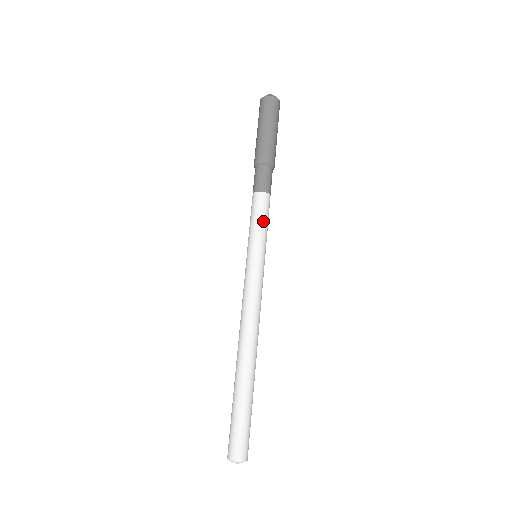
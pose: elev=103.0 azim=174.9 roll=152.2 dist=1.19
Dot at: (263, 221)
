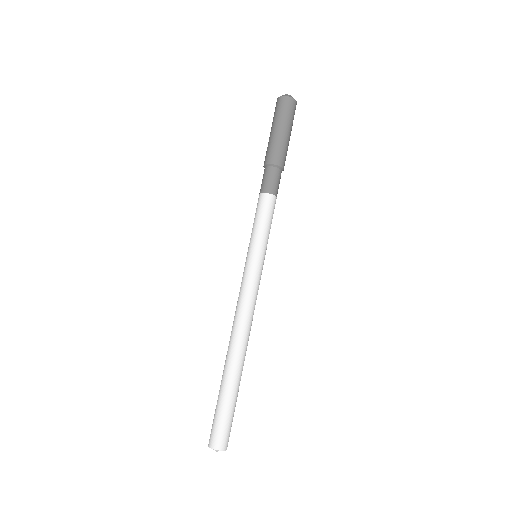
Dot at: (270, 224)
